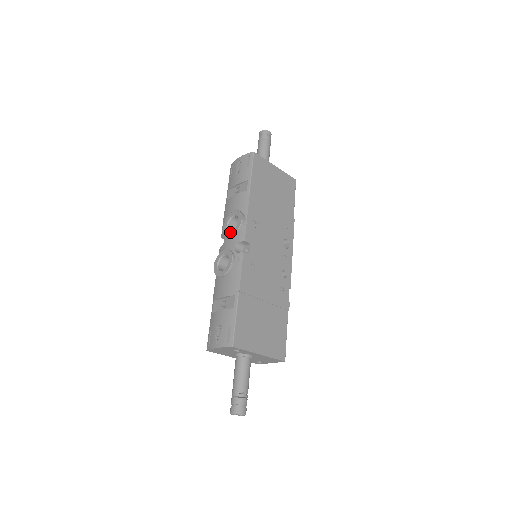
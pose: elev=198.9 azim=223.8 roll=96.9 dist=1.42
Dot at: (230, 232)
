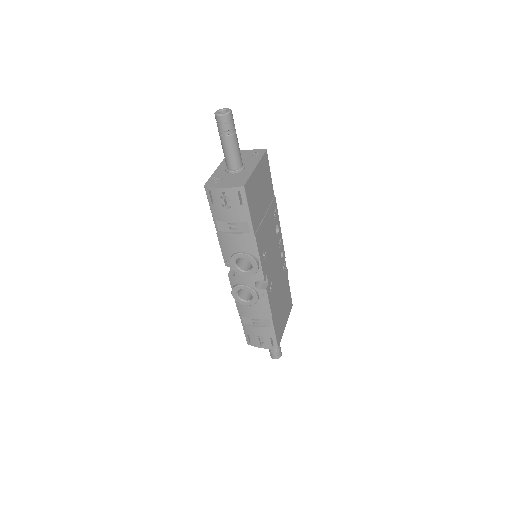
Dot at: (244, 273)
